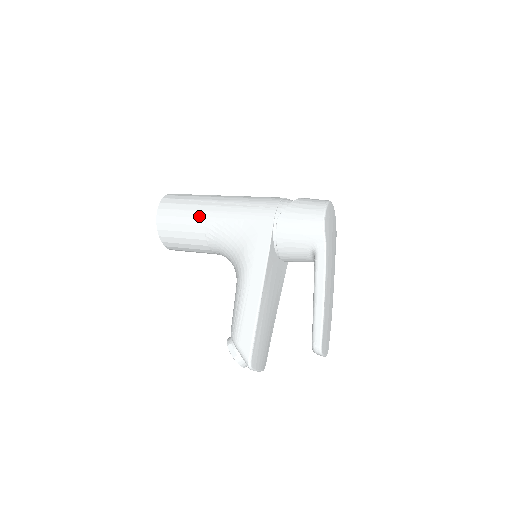
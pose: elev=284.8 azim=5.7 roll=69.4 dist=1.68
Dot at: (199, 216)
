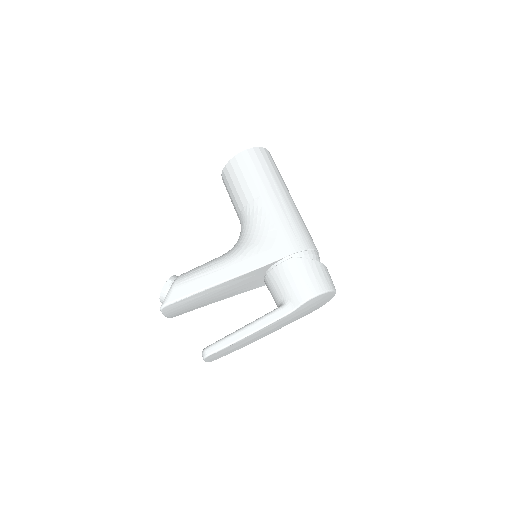
Dot at: (259, 189)
